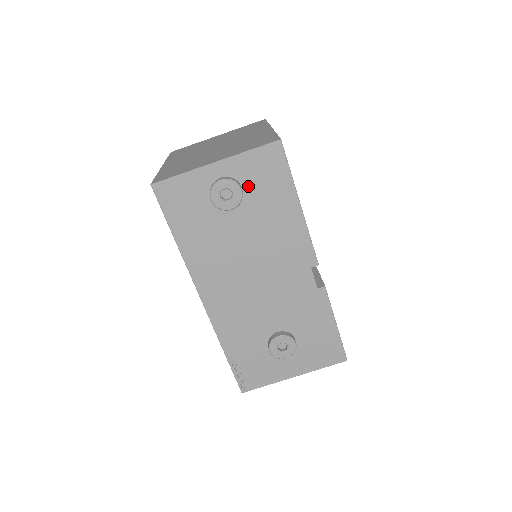
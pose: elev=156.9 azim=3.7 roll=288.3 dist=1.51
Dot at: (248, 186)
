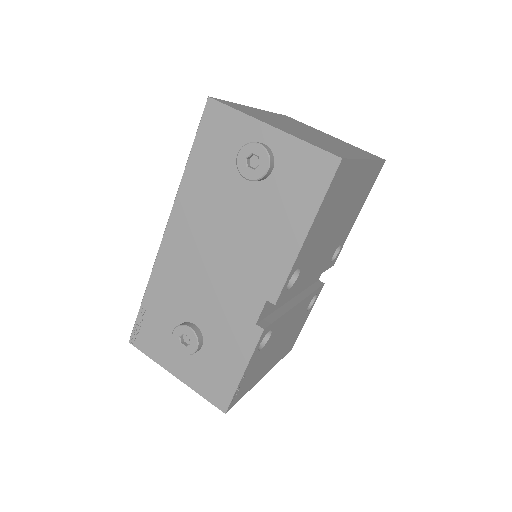
Dot at: (279, 174)
